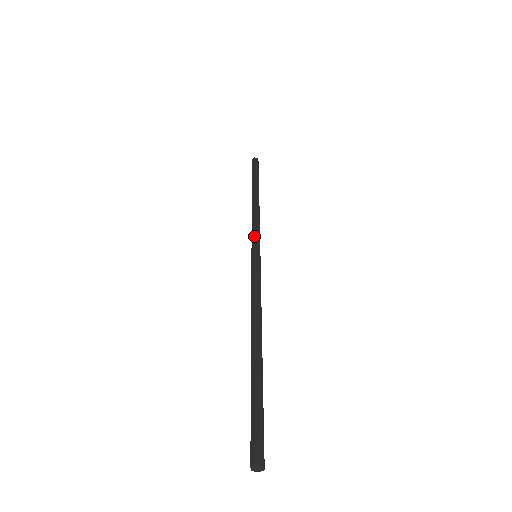
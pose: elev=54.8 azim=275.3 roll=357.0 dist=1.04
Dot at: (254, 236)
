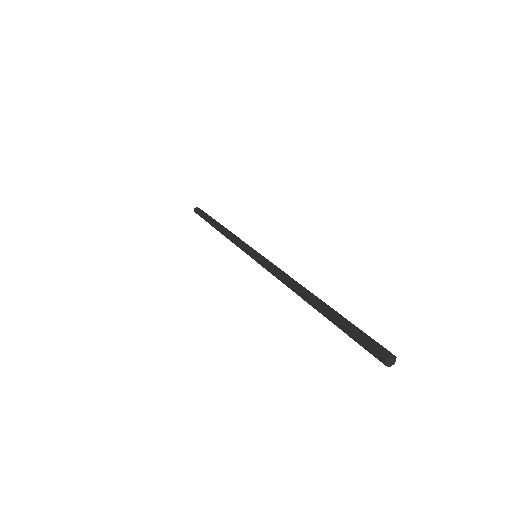
Dot at: (242, 247)
